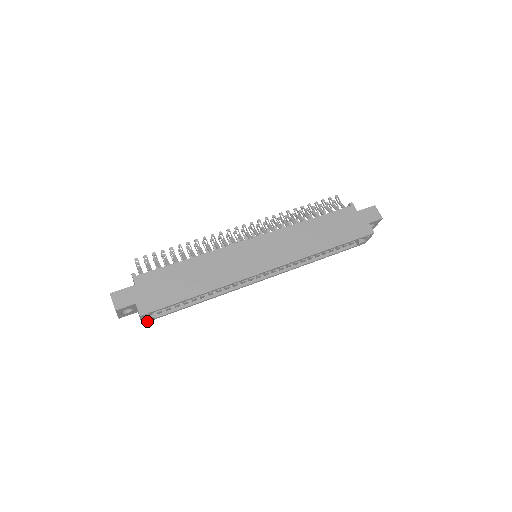
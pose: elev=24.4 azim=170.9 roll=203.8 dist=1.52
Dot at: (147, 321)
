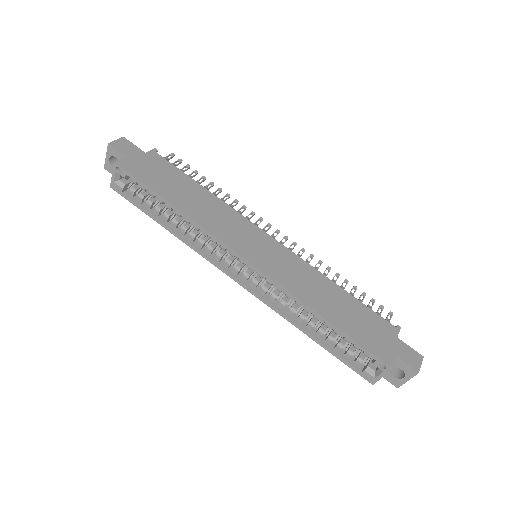
Dot at: (115, 189)
